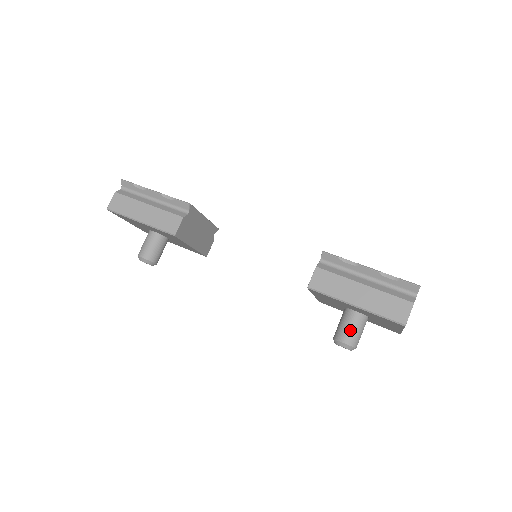
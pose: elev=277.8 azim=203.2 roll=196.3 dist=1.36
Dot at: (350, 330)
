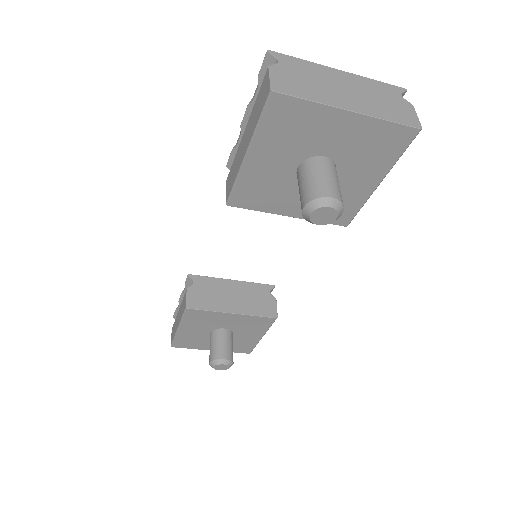
Dot at: (302, 189)
